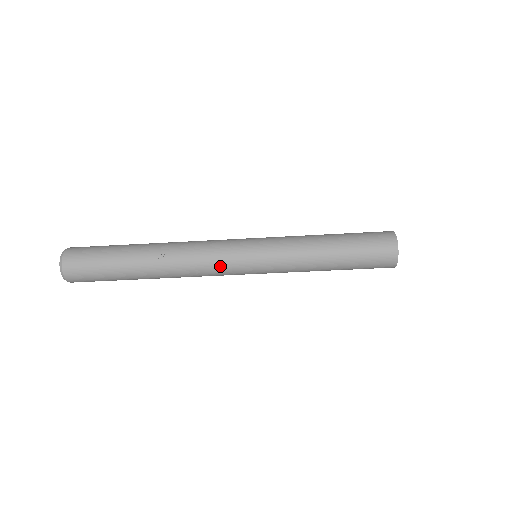
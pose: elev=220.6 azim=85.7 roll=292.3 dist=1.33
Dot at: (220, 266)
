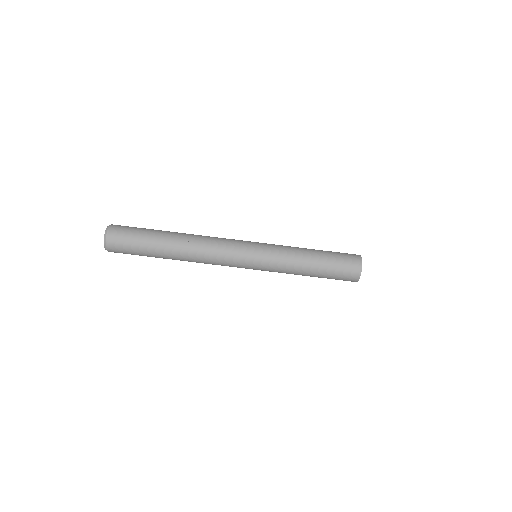
Dot at: (229, 258)
